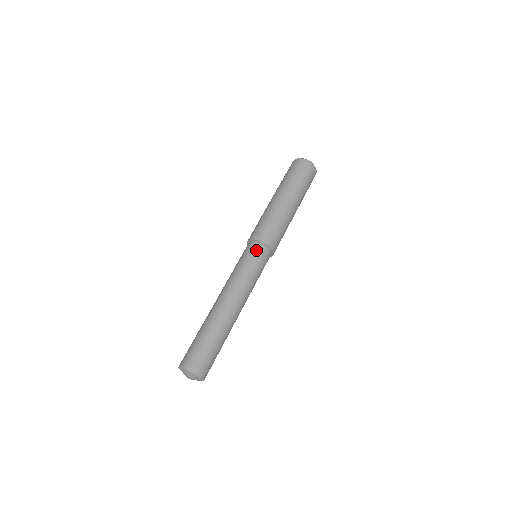
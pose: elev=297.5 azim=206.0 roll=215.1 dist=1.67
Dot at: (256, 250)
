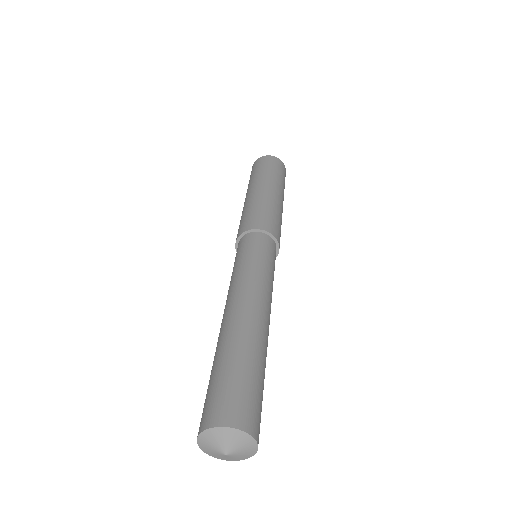
Dot at: (261, 241)
